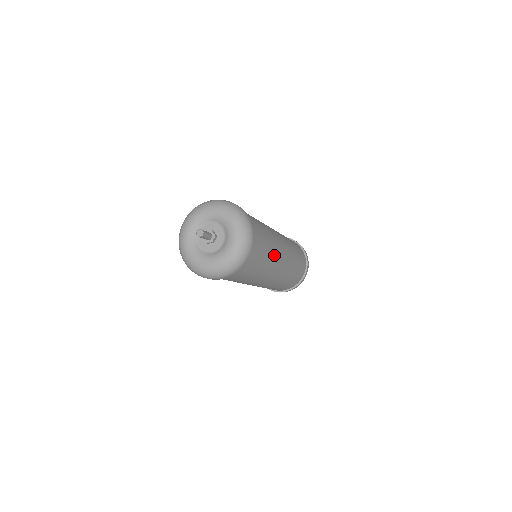
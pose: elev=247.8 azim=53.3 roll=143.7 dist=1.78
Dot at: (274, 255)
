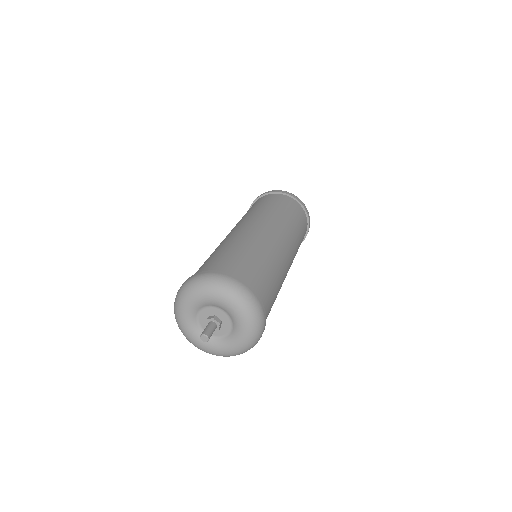
Dot at: (281, 273)
